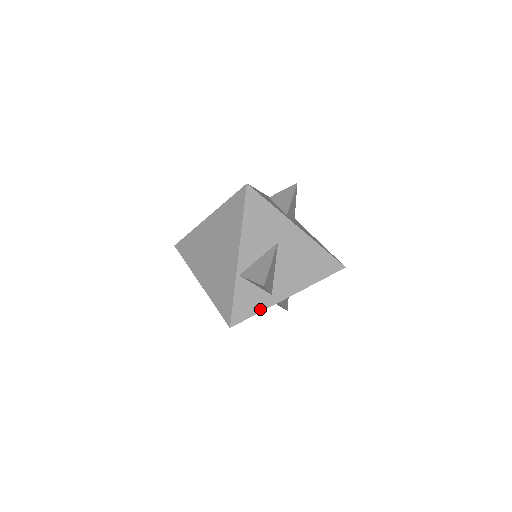
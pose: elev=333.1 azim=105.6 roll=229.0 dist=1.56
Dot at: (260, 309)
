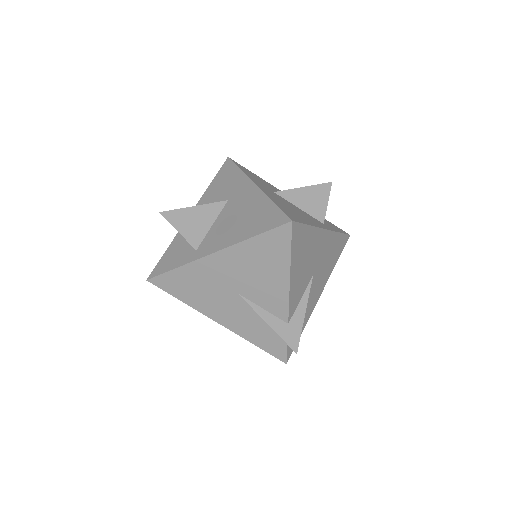
Dot at: (179, 265)
